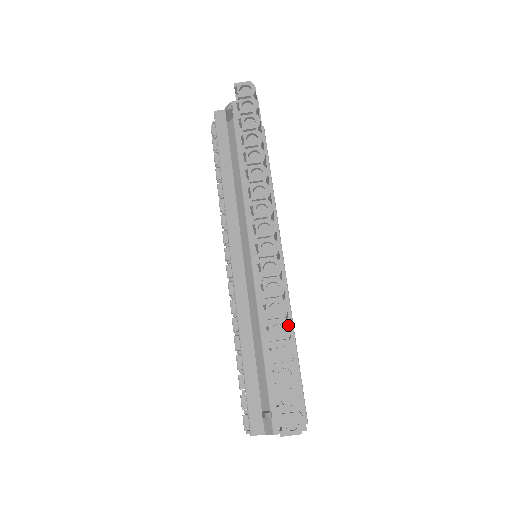
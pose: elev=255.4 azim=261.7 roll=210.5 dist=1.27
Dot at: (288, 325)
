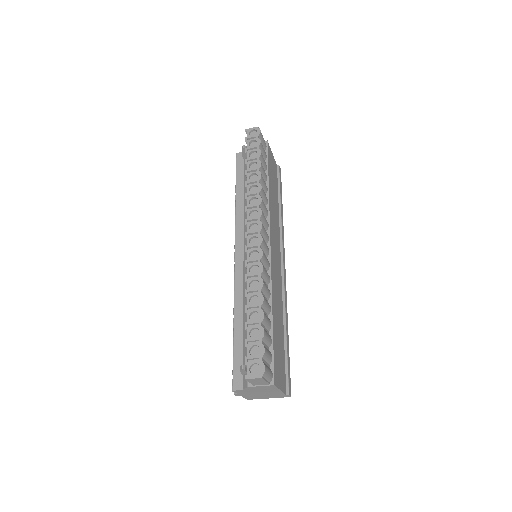
Dot at: (262, 296)
